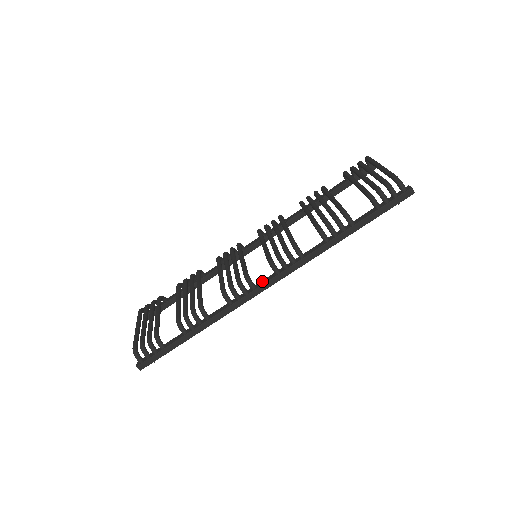
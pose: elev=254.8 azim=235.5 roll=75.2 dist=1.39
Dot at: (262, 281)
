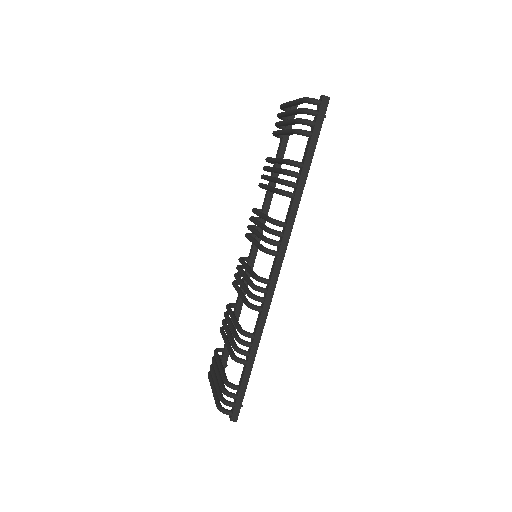
Dot at: (271, 271)
